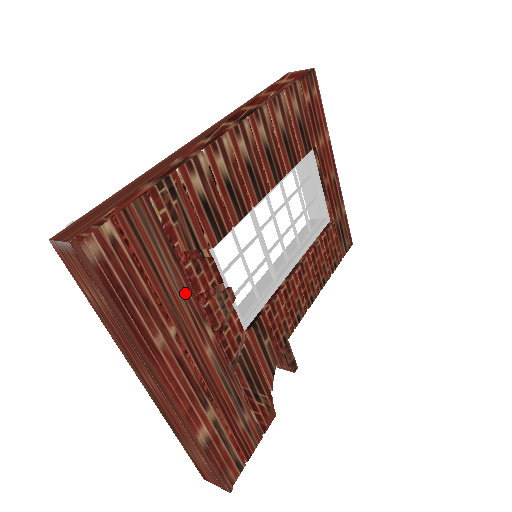
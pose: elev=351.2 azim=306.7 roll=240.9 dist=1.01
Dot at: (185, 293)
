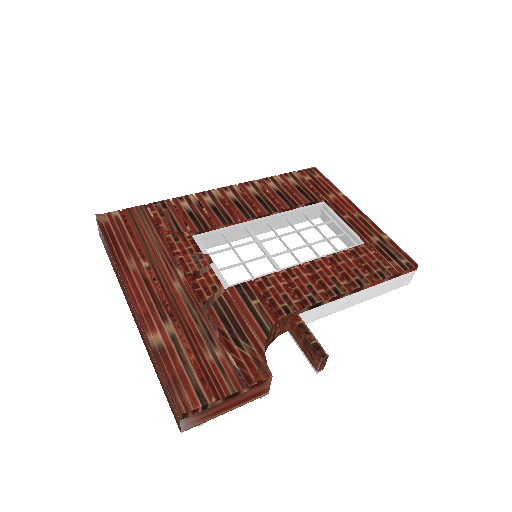
Dot at: (162, 248)
